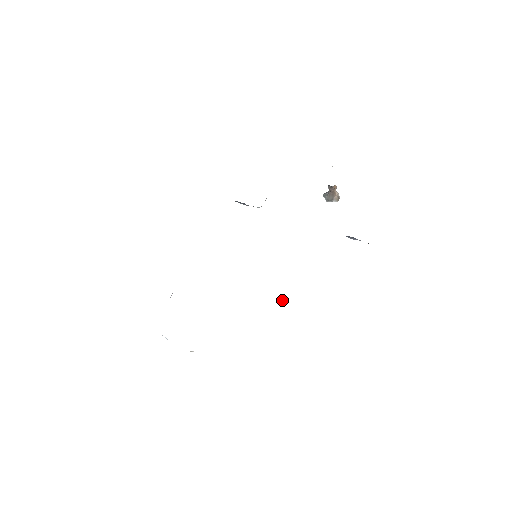
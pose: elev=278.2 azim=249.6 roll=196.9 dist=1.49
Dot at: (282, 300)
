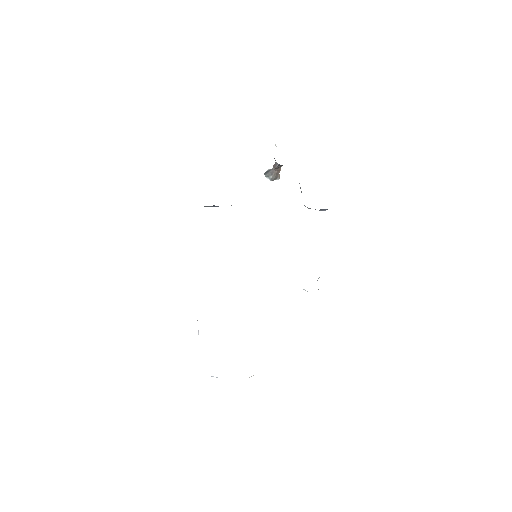
Dot at: occluded
